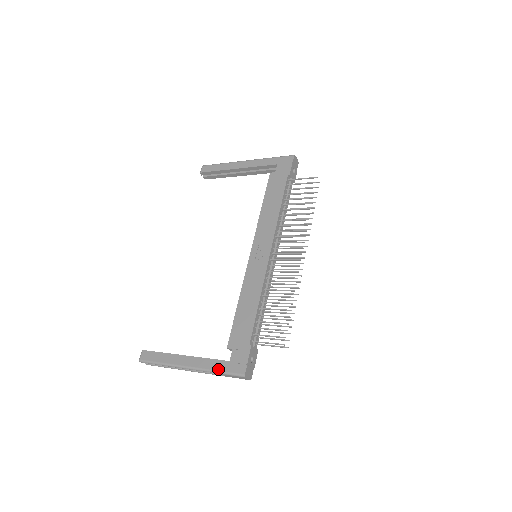
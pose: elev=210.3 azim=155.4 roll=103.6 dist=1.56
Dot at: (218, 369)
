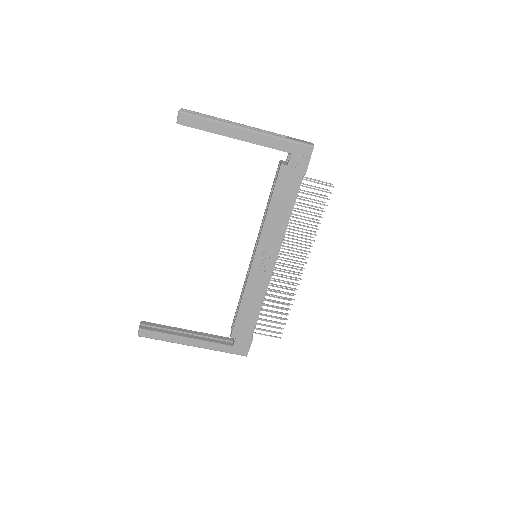
Dot at: (223, 351)
